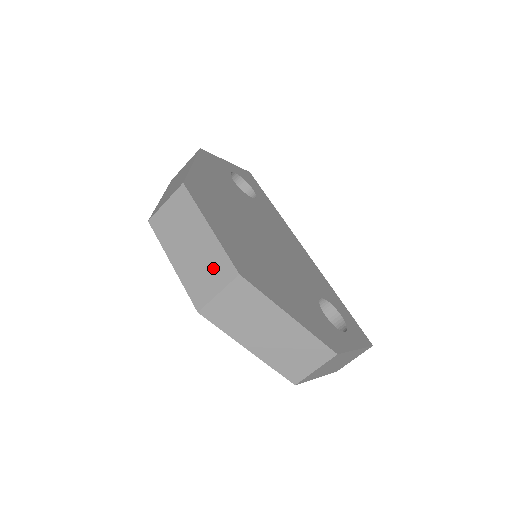
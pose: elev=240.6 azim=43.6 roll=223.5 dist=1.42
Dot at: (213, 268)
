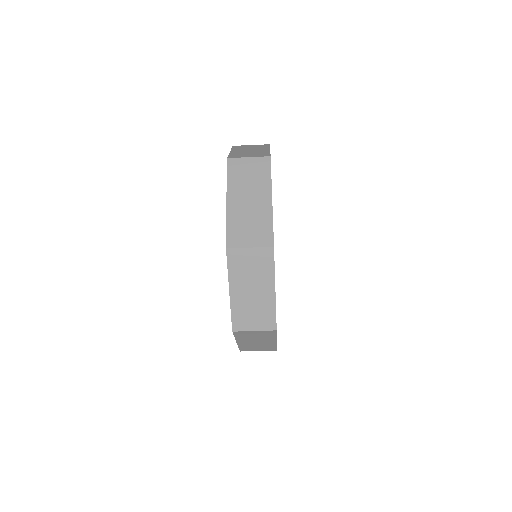
Dot at: (261, 315)
